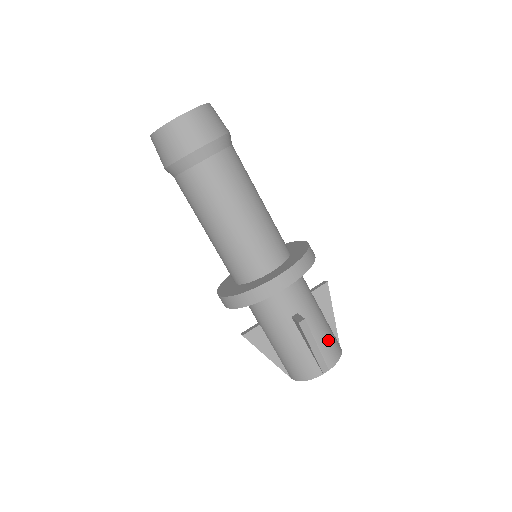
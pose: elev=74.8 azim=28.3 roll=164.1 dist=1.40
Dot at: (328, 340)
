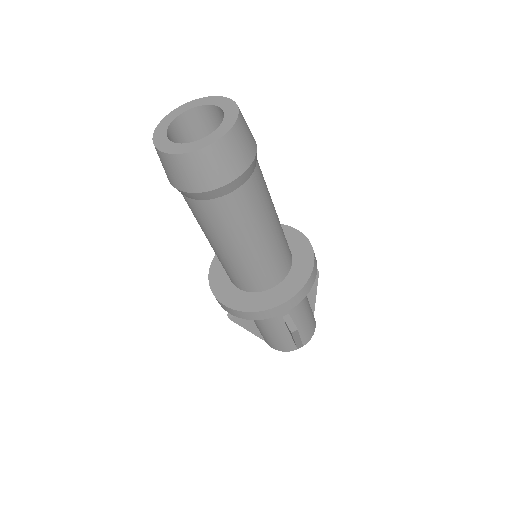
Dot at: (308, 324)
